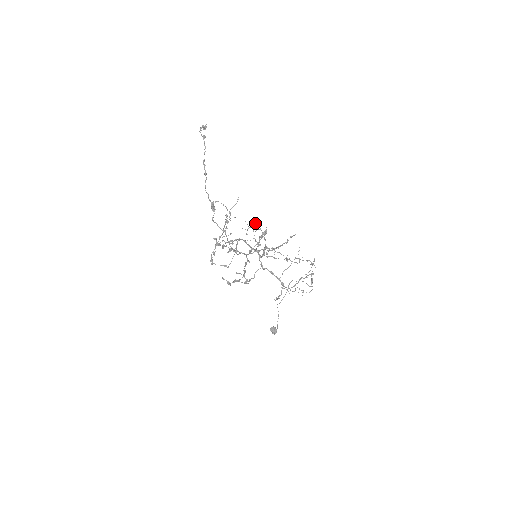
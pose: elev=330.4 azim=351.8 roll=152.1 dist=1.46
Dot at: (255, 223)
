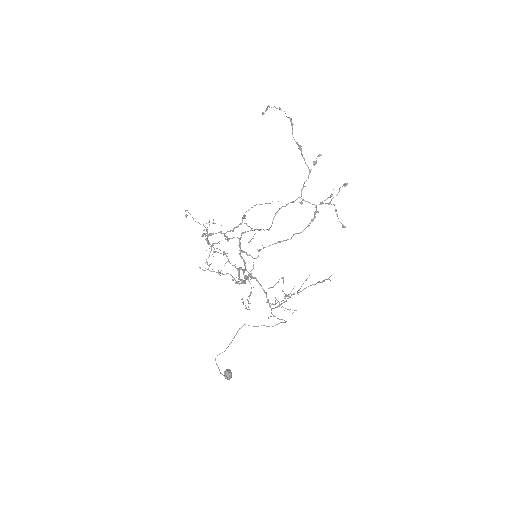
Dot at: occluded
